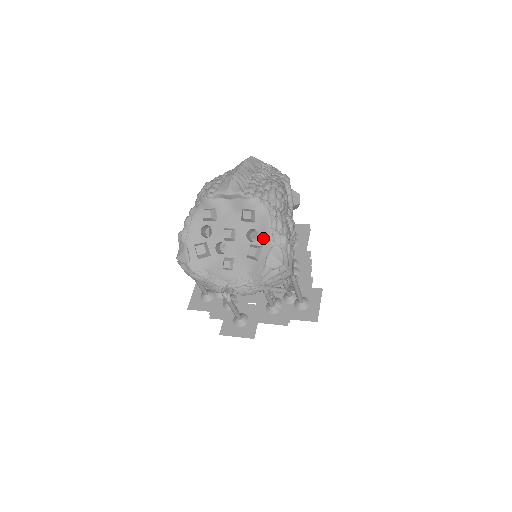
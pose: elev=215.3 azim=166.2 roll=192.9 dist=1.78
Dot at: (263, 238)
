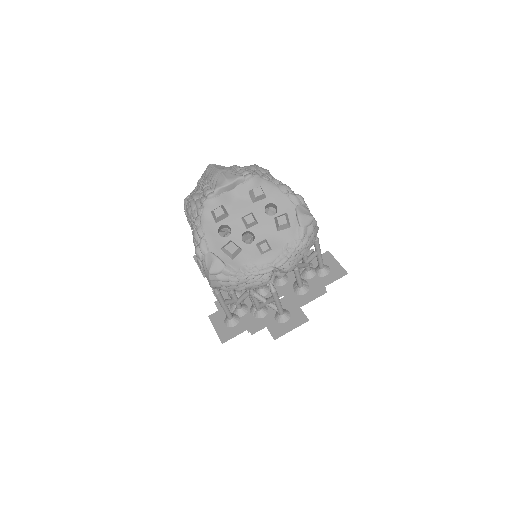
Dot at: (282, 206)
